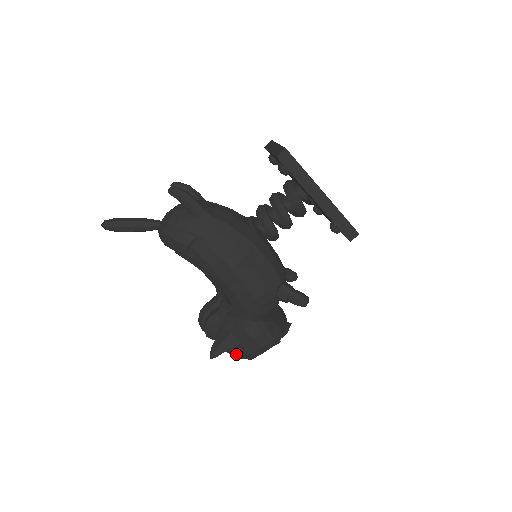
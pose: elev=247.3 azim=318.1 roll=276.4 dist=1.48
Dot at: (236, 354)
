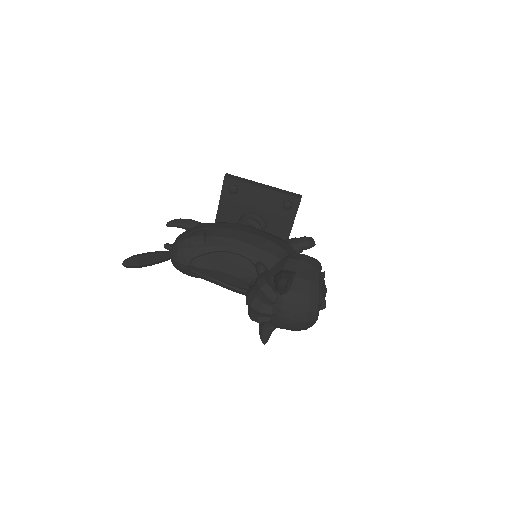
Dot at: (302, 297)
